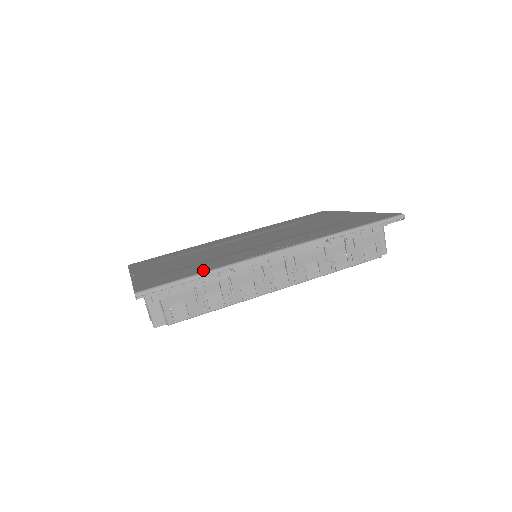
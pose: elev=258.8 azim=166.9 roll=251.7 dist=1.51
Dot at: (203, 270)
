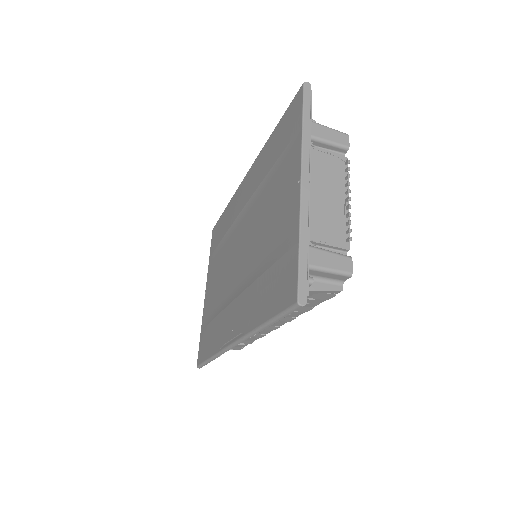
Dot at: (210, 351)
